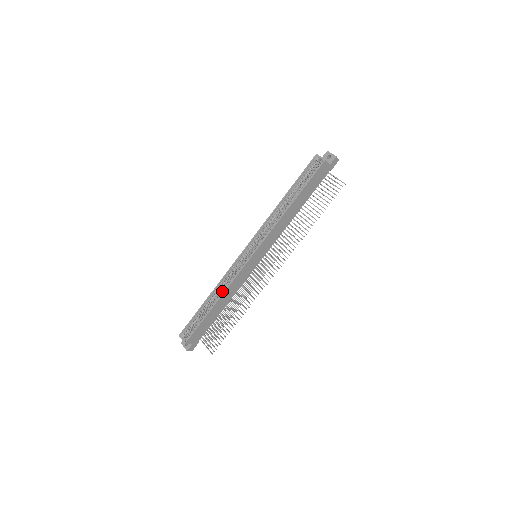
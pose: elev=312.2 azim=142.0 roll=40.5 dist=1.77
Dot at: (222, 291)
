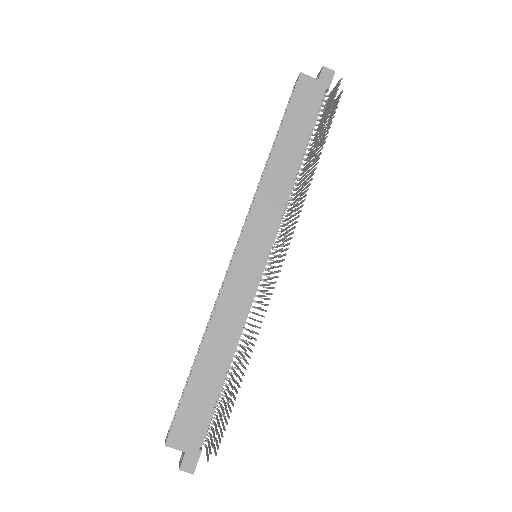
Dot at: (210, 328)
